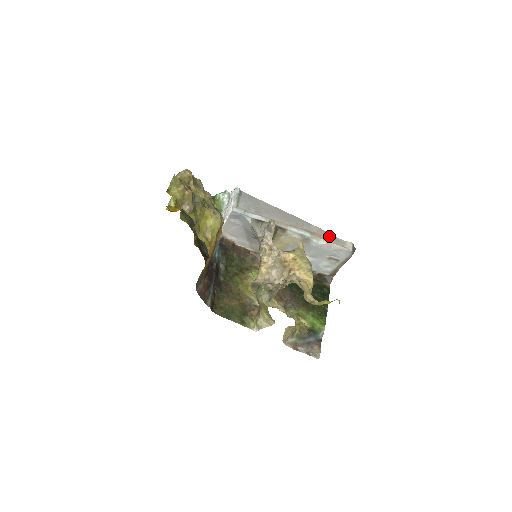
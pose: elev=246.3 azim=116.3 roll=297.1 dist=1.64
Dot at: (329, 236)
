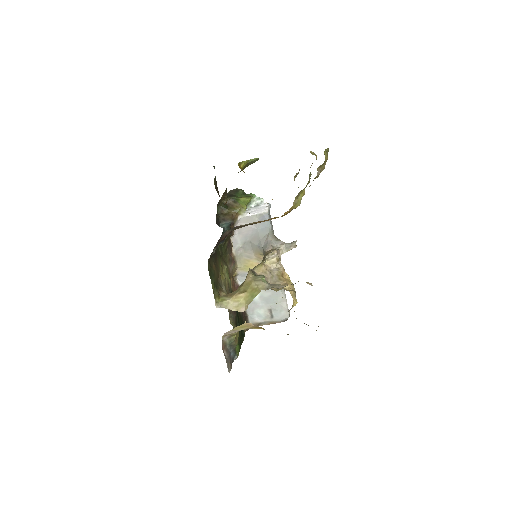
Dot at: occluded
